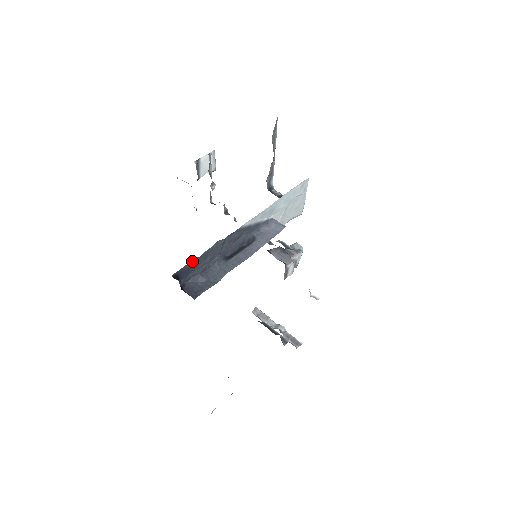
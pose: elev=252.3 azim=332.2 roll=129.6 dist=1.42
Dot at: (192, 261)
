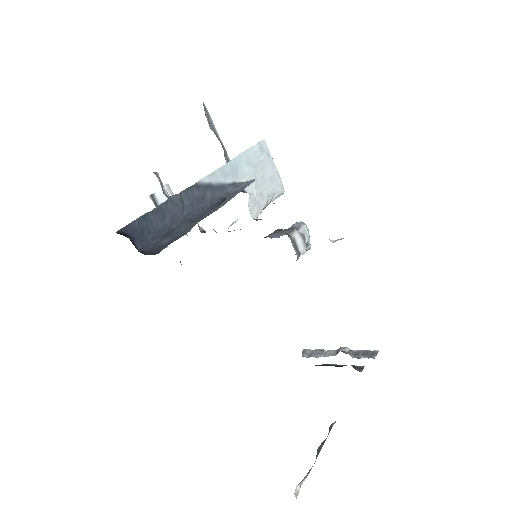
Dot at: (142, 217)
